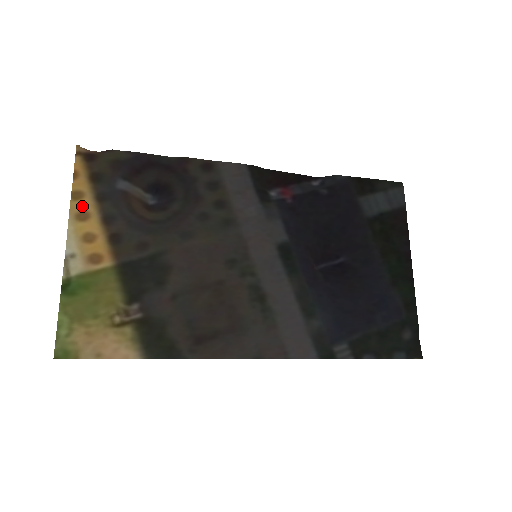
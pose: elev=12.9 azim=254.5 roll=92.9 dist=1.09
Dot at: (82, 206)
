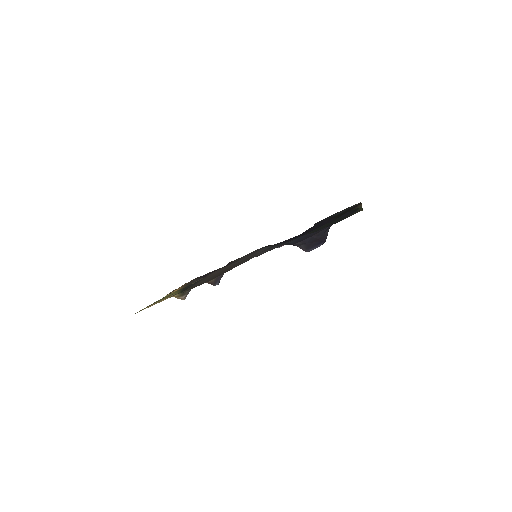
Dot at: (176, 289)
